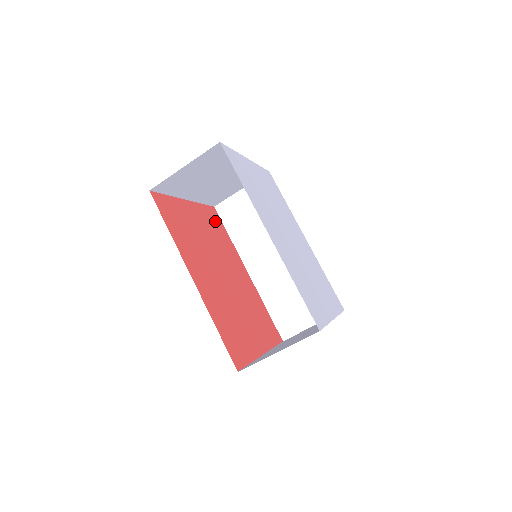
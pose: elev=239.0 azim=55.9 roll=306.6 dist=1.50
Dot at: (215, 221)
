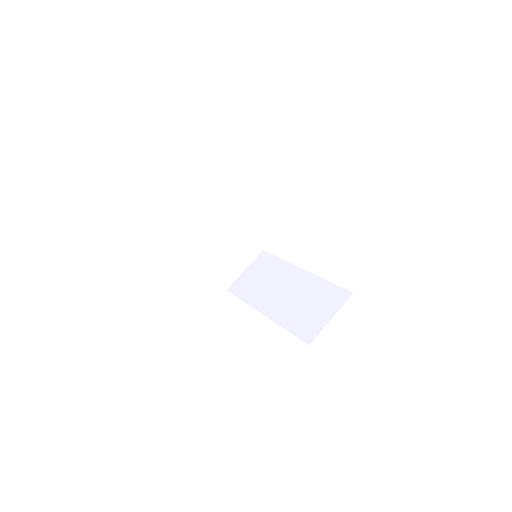
Dot at: occluded
